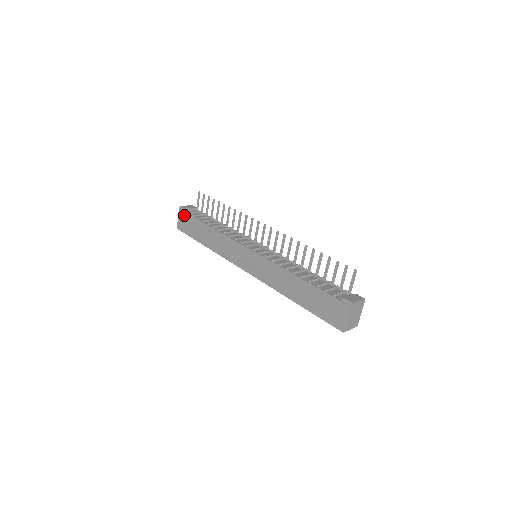
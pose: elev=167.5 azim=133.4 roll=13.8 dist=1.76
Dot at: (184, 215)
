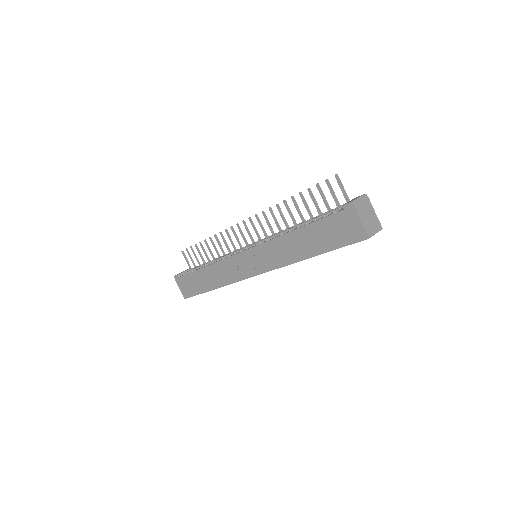
Dot at: (181, 280)
